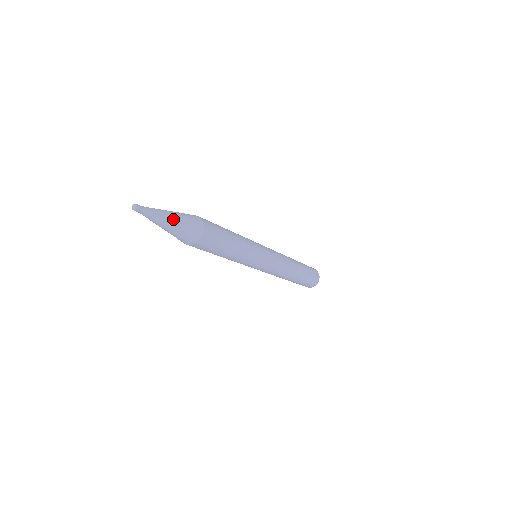
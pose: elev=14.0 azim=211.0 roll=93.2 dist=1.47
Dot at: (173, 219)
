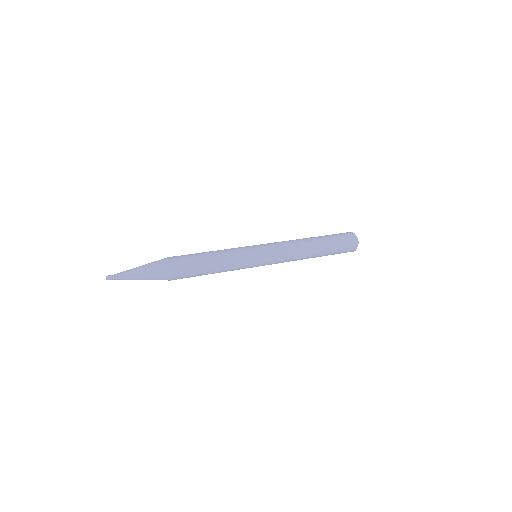
Dot at: (140, 270)
